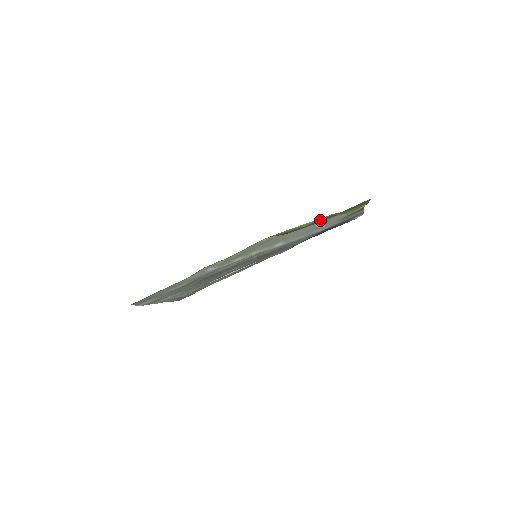
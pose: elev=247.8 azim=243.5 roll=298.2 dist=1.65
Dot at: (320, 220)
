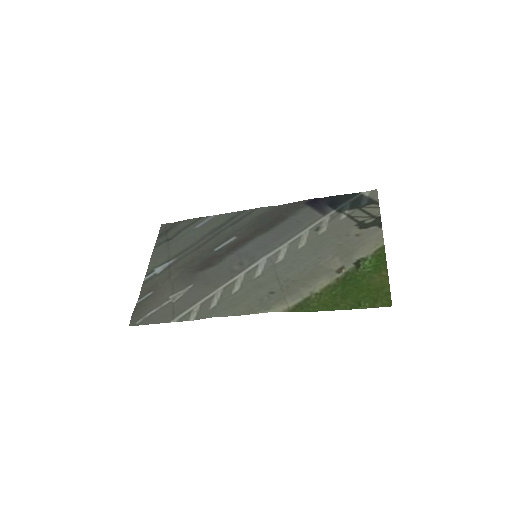
Dot at: occluded
